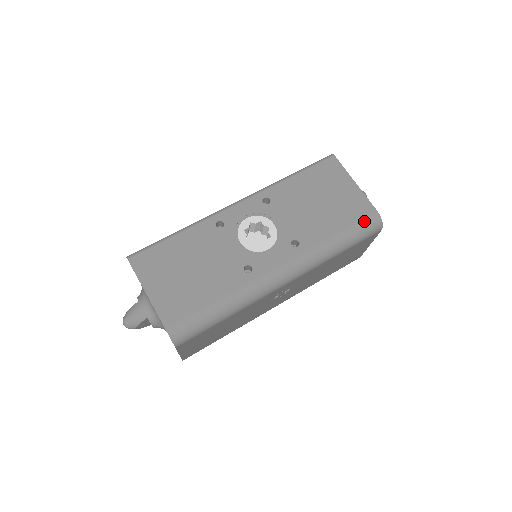
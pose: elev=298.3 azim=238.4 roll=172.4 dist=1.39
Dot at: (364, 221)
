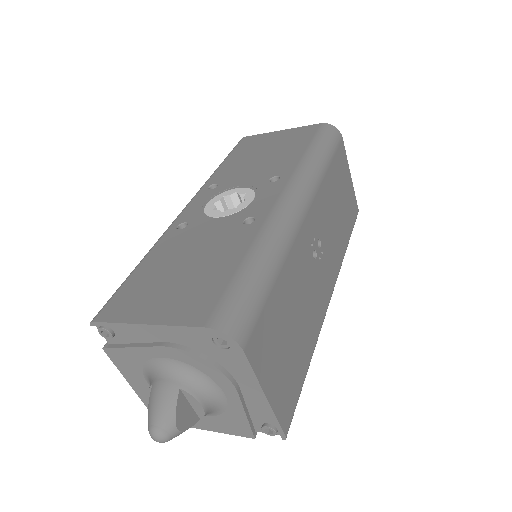
Dot at: (318, 132)
